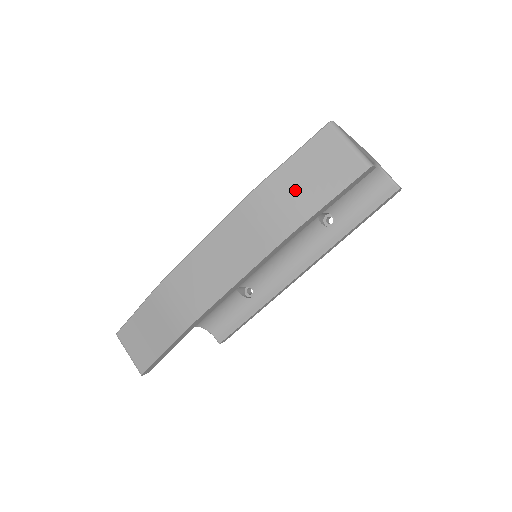
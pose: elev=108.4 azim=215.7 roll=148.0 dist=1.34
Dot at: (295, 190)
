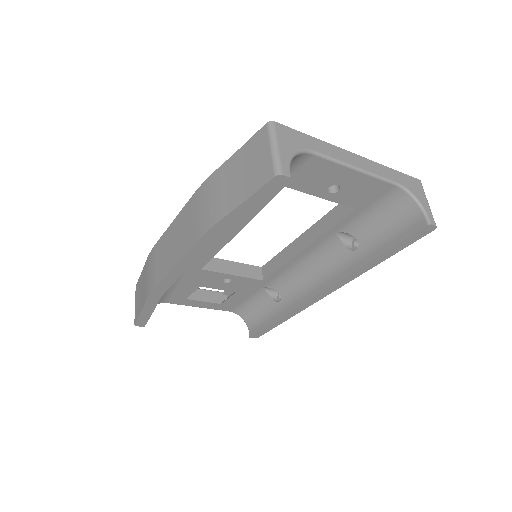
Dot at: (224, 187)
